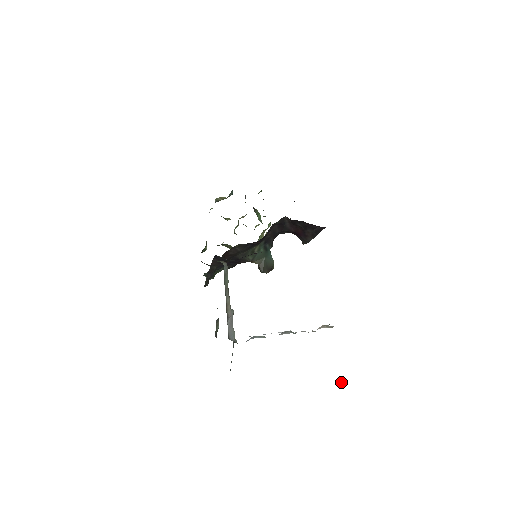
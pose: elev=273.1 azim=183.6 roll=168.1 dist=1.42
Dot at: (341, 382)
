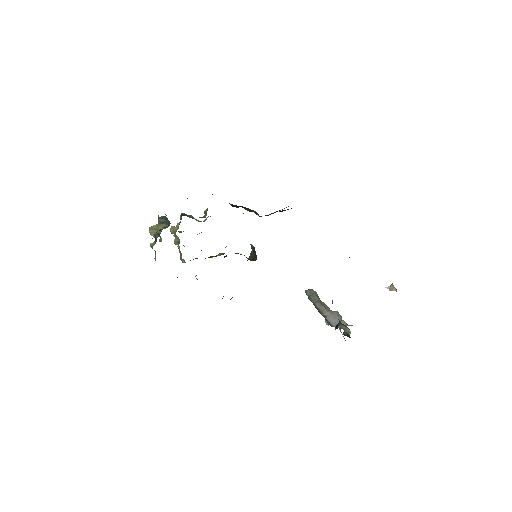
Dot at: (393, 288)
